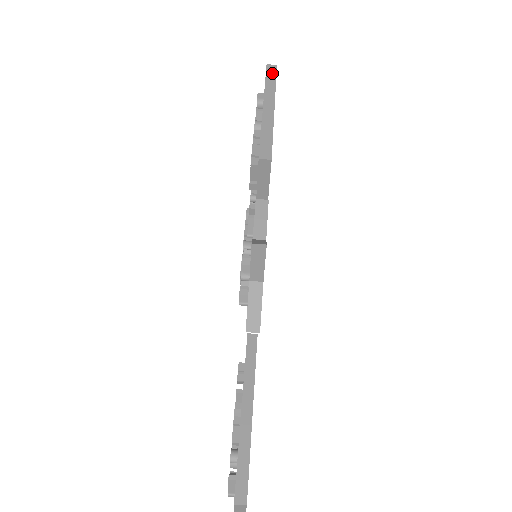
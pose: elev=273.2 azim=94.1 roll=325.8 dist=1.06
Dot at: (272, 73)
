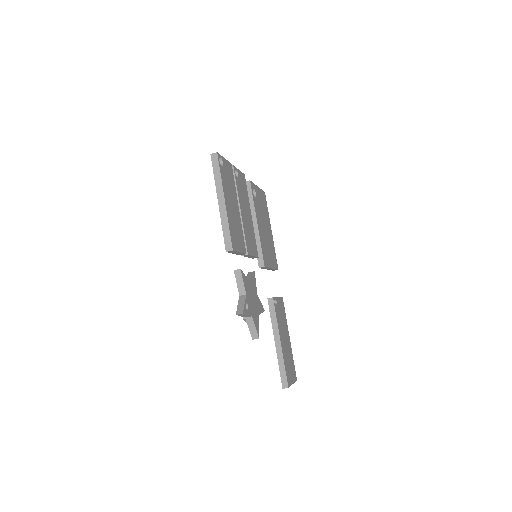
Dot at: (216, 164)
